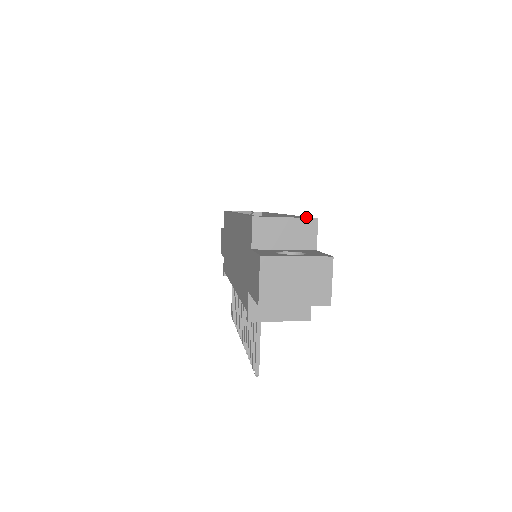
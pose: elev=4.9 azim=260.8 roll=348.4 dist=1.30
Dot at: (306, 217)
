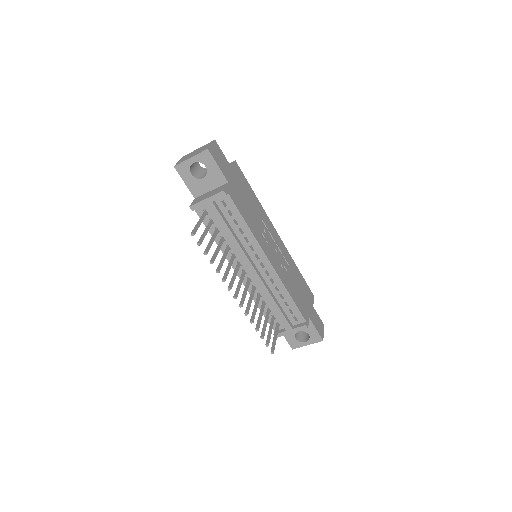
Dot at: occluded
